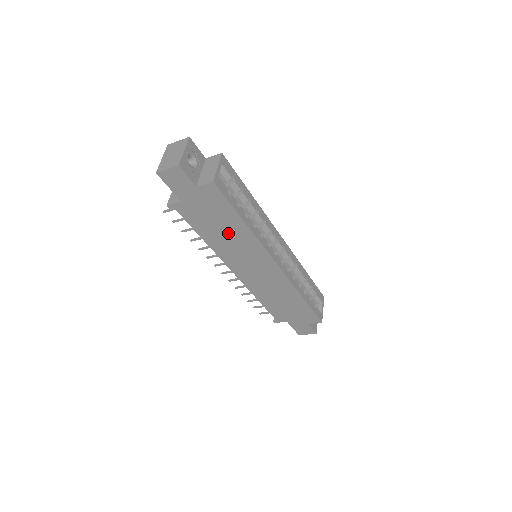
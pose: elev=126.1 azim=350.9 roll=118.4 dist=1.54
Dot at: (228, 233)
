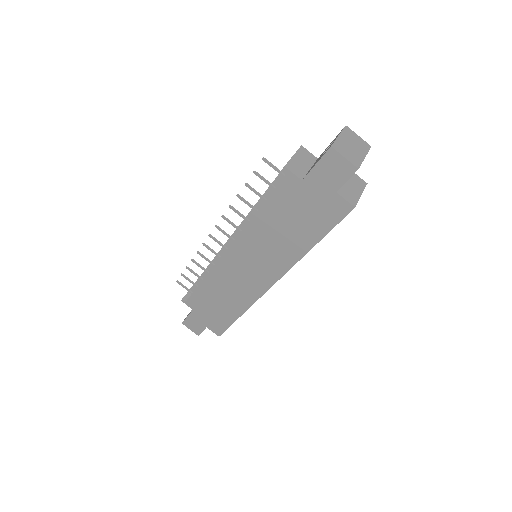
Dot at: (286, 235)
